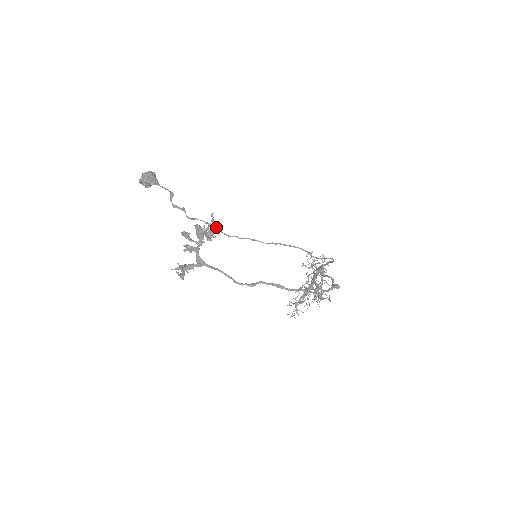
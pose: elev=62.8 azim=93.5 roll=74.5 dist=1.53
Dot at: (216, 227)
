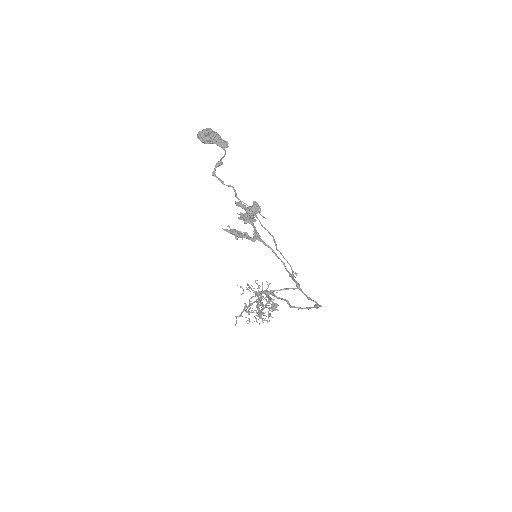
Dot at: occluded
